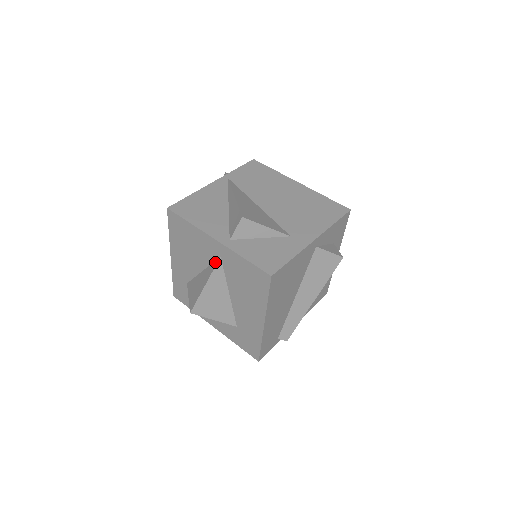
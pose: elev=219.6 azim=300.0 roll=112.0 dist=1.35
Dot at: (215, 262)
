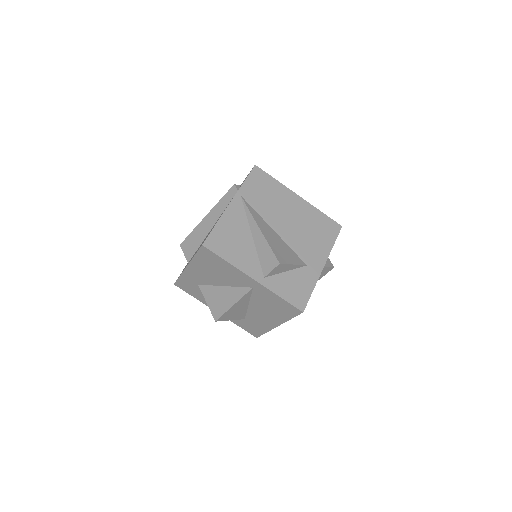
Dot at: (245, 289)
